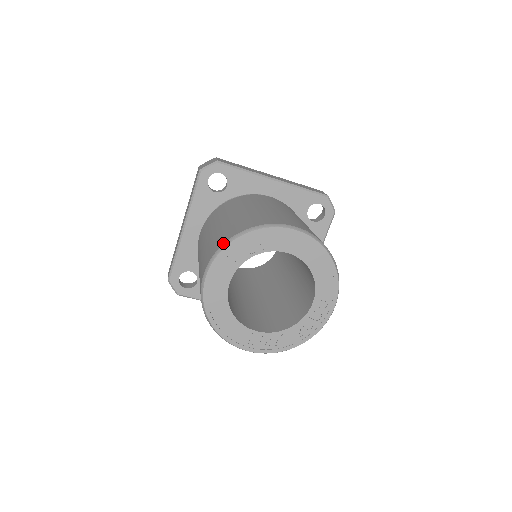
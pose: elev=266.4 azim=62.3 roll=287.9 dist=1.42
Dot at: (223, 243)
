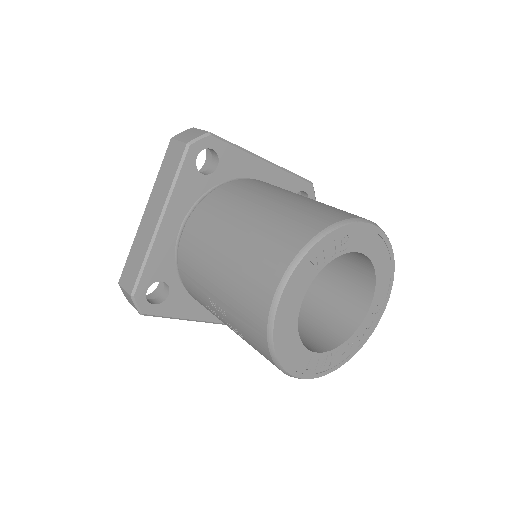
Dot at: (303, 245)
